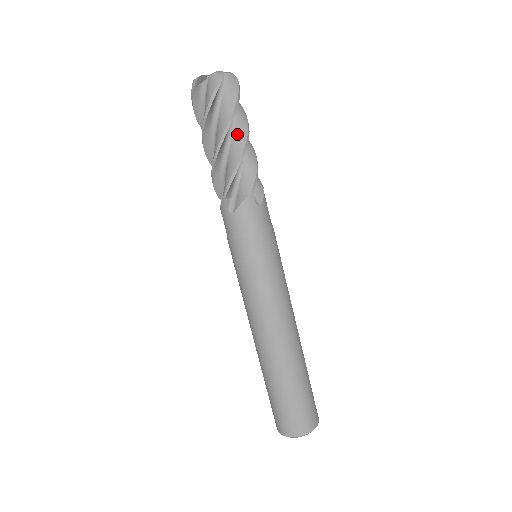
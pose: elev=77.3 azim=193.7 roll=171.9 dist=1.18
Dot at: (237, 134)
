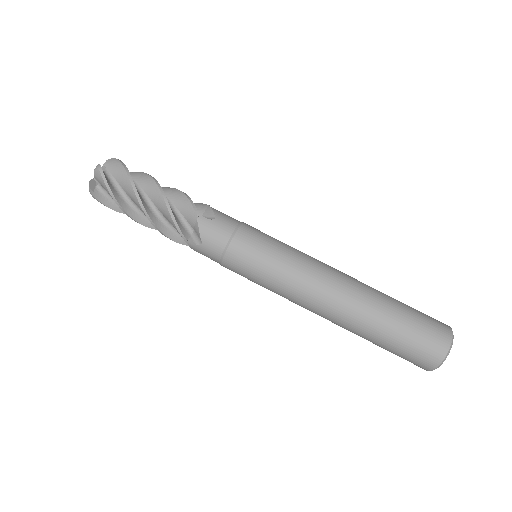
Dot at: (149, 191)
